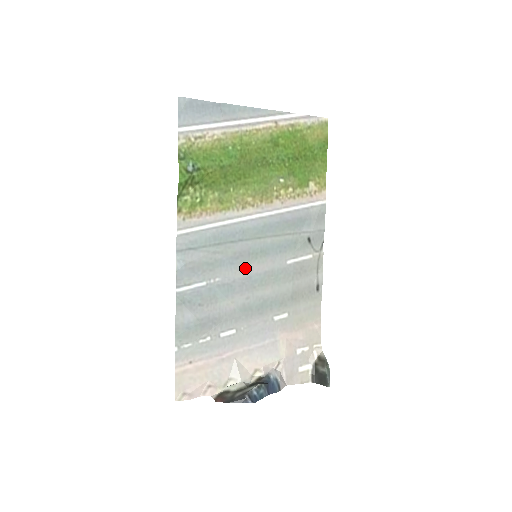
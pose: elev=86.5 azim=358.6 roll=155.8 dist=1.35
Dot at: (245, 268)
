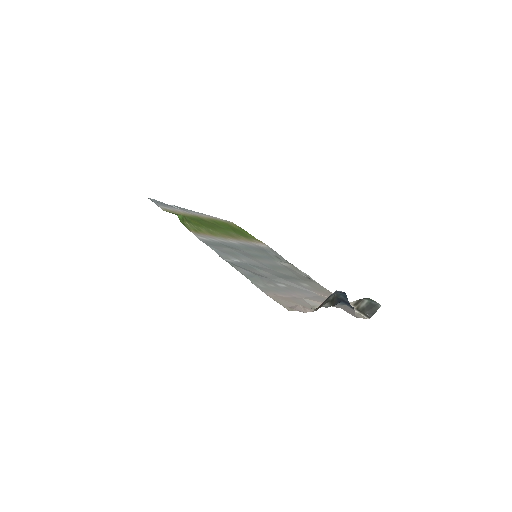
Dot at: (256, 260)
